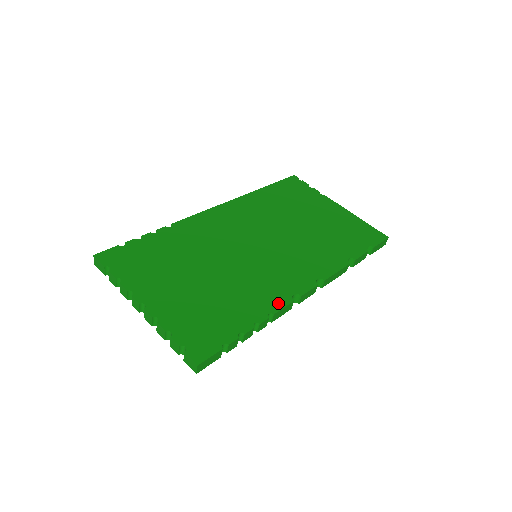
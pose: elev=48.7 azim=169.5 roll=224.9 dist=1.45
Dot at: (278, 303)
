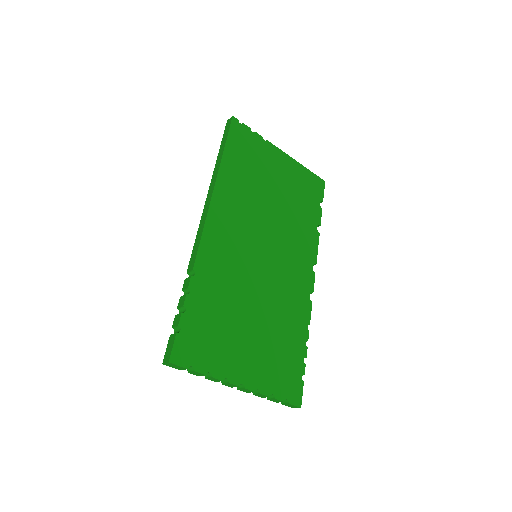
Dot at: (307, 312)
